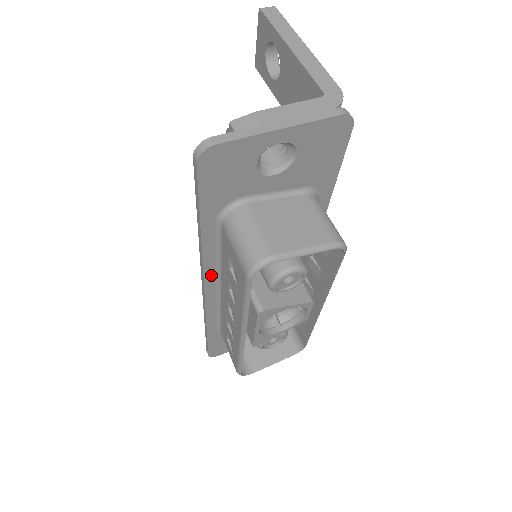
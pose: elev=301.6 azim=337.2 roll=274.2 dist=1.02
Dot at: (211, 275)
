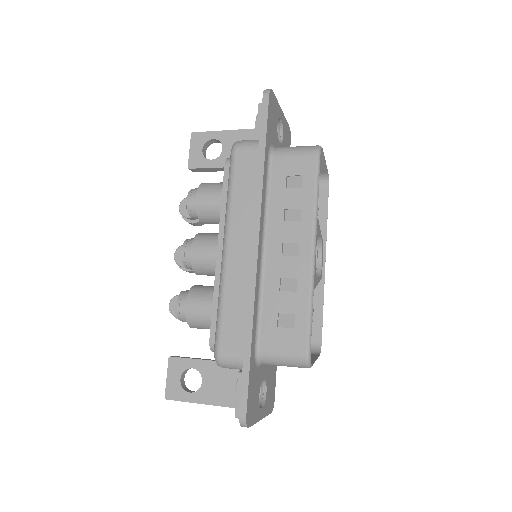
Dot at: (262, 223)
